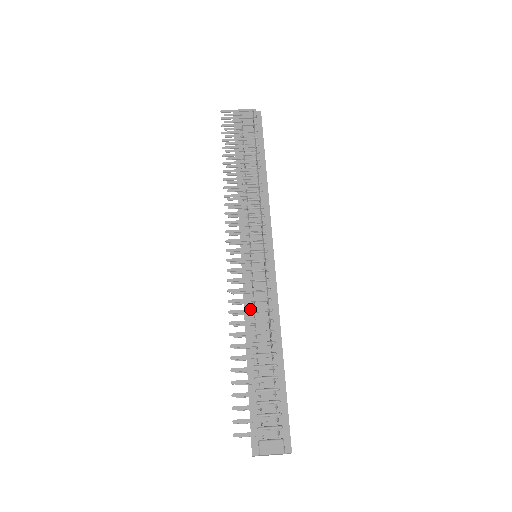
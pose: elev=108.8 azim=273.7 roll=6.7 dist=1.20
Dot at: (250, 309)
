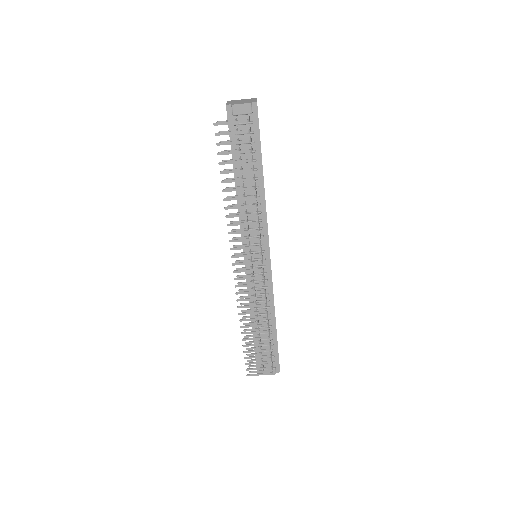
Dot at: (253, 312)
